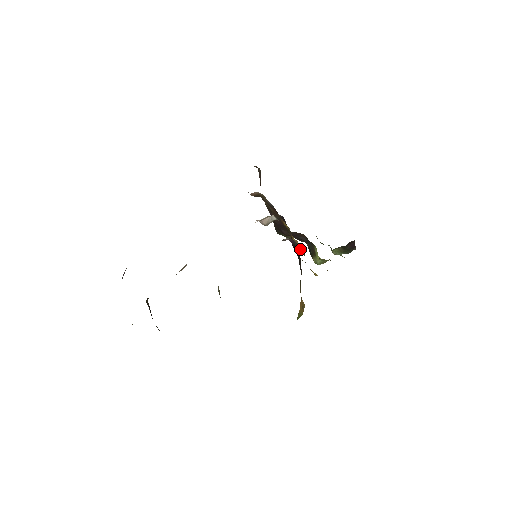
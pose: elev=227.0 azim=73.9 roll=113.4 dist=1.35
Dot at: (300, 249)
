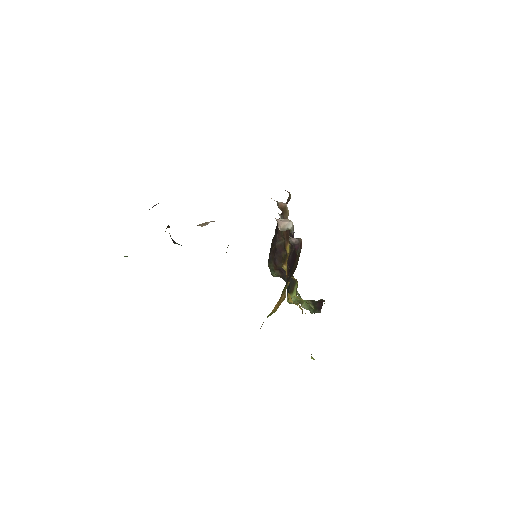
Dot at: occluded
